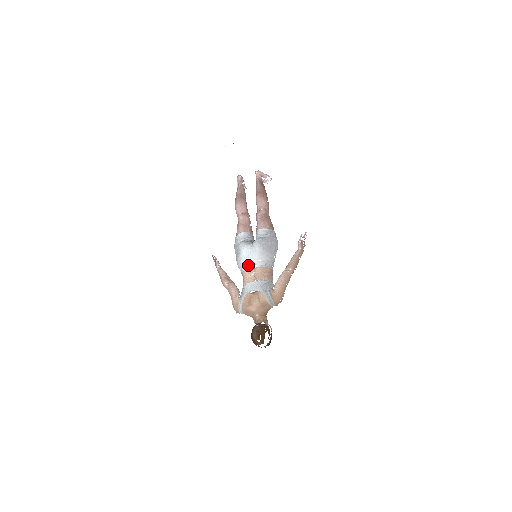
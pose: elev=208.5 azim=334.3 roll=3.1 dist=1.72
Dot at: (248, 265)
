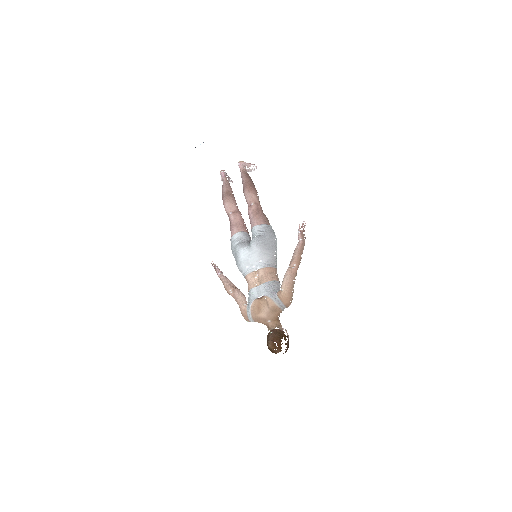
Dot at: (249, 268)
